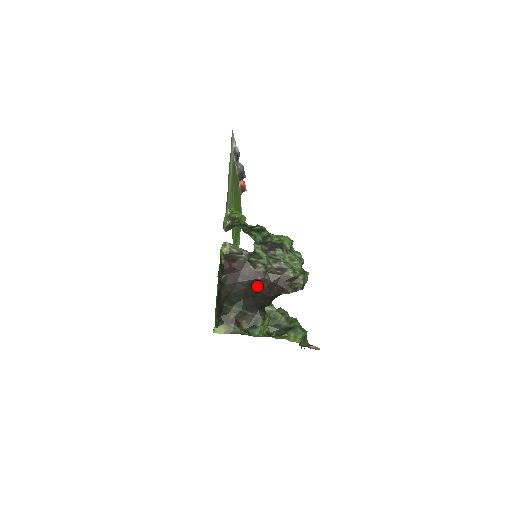
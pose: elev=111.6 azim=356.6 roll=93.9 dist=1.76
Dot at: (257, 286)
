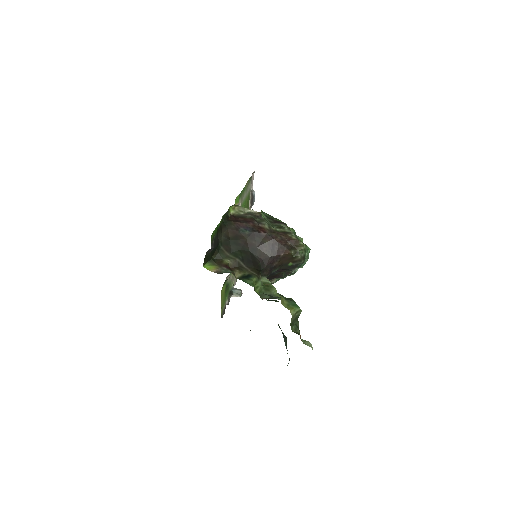
Dot at: (258, 241)
